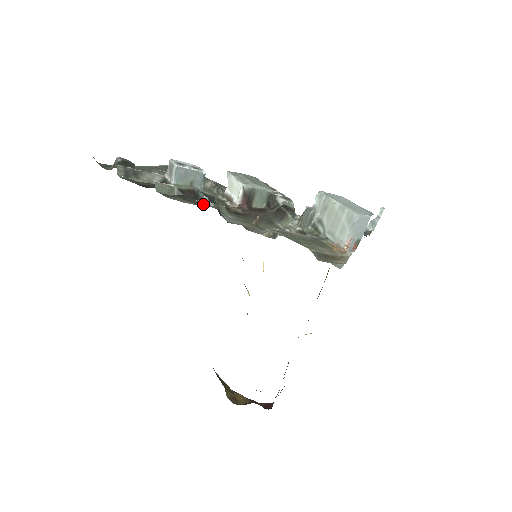
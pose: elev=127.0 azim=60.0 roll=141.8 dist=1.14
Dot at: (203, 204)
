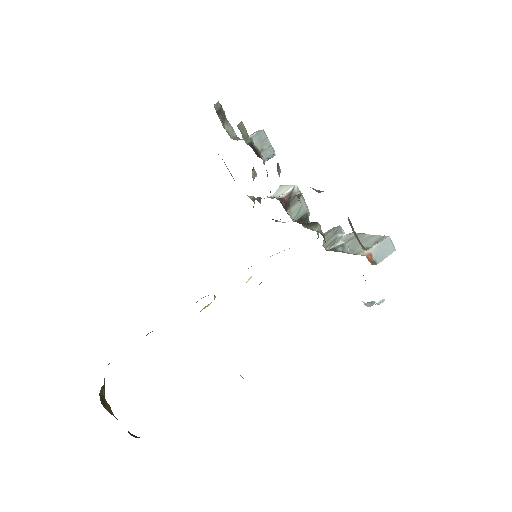
Dot at: occluded
